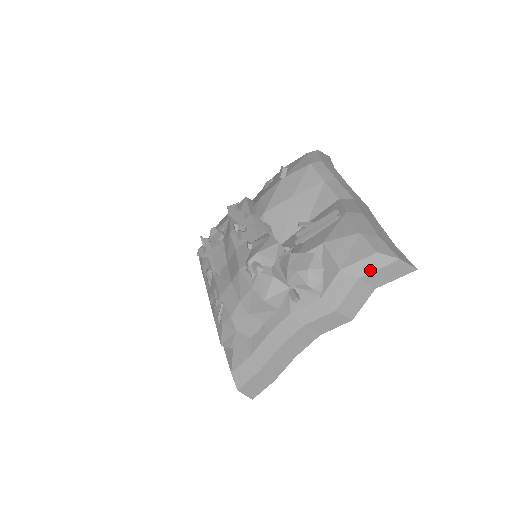
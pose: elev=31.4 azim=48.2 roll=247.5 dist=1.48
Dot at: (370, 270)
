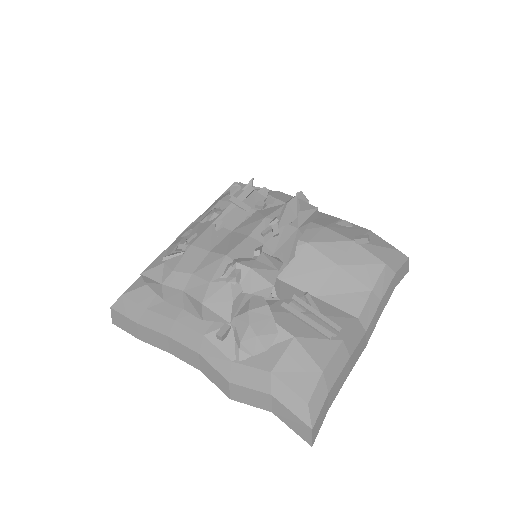
Dot at: (286, 403)
